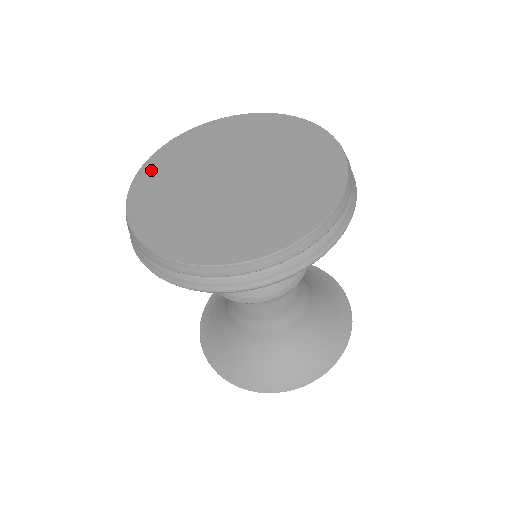
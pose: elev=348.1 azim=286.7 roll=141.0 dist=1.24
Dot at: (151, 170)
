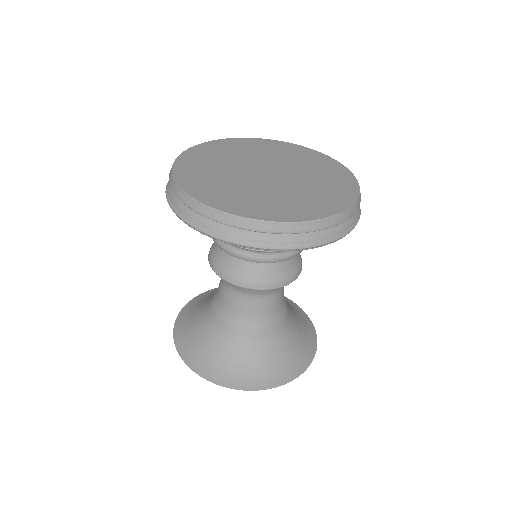
Dot at: (209, 147)
